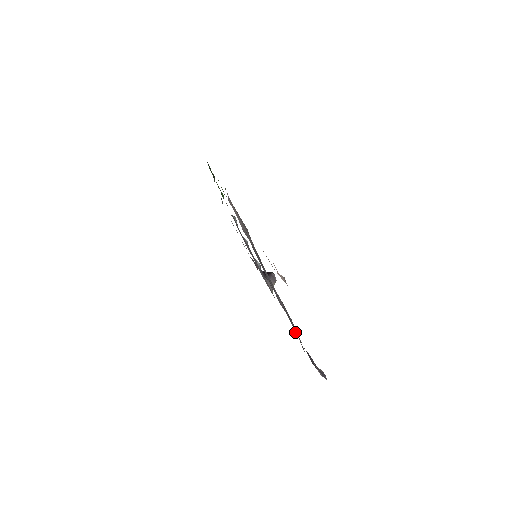
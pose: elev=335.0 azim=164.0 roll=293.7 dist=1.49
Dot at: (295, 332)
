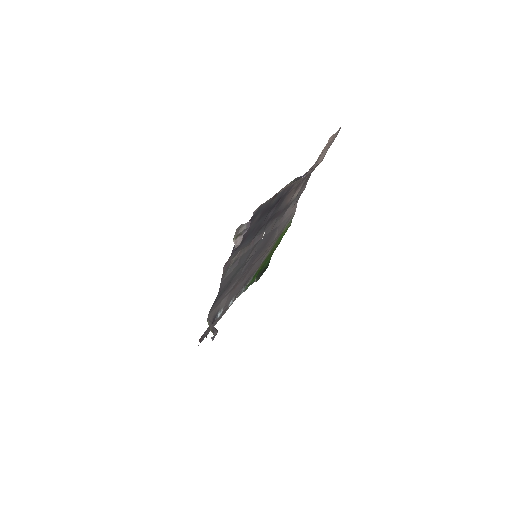
Dot at: (239, 252)
